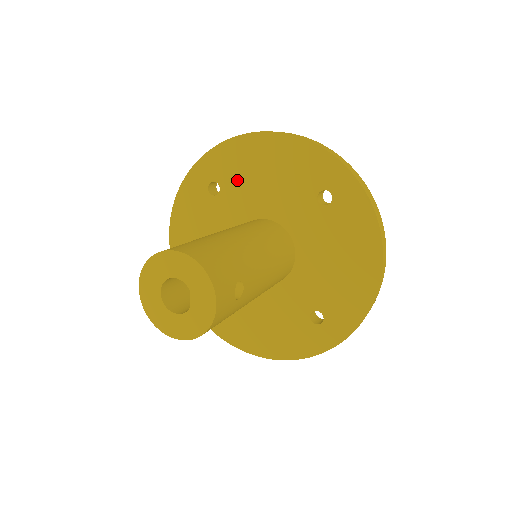
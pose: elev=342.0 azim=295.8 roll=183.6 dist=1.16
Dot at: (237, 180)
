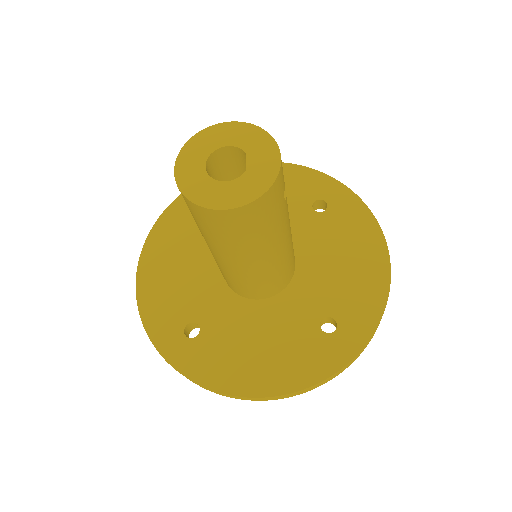
Dot at: occluded
